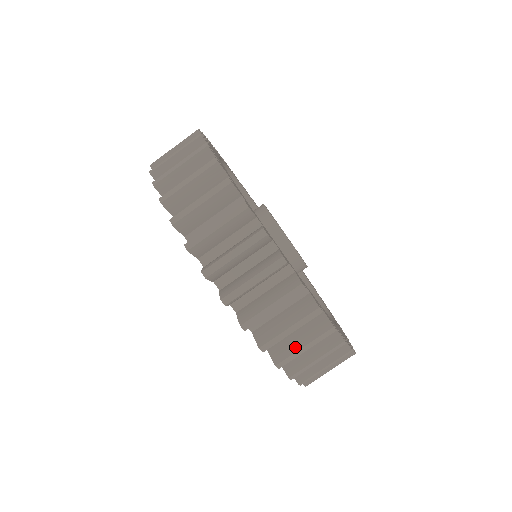
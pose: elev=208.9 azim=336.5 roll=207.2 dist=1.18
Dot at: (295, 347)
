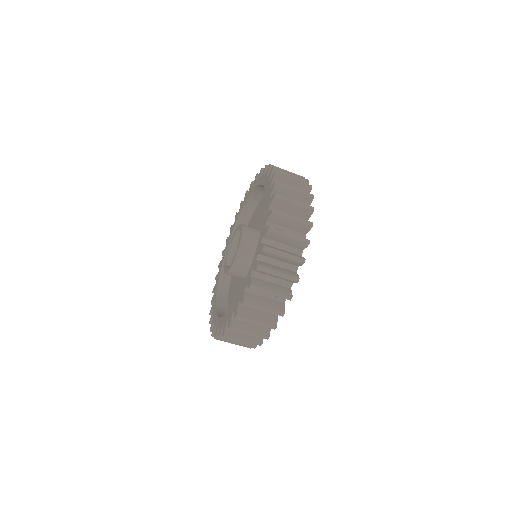
Dot at: (267, 287)
